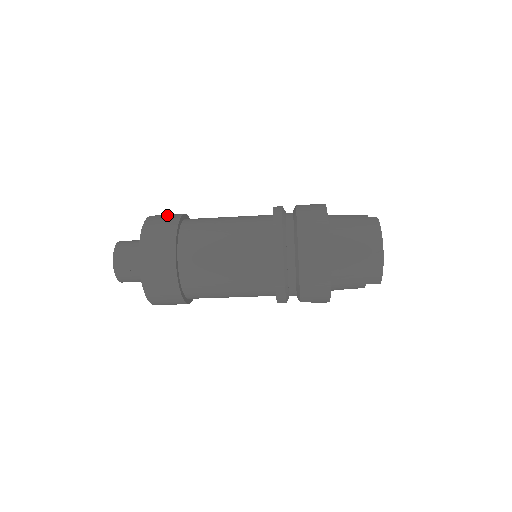
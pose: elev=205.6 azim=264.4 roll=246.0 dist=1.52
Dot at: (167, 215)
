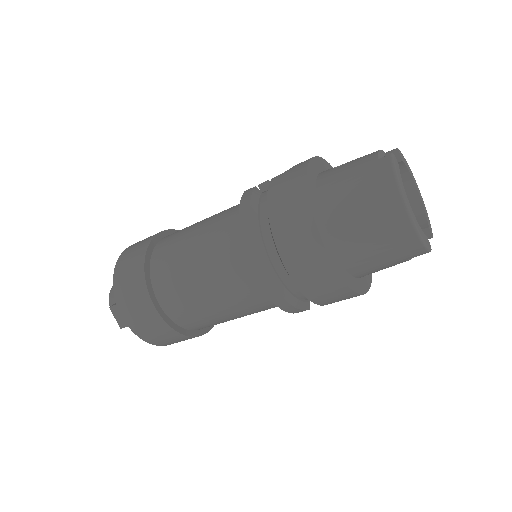
Dot at: (138, 245)
